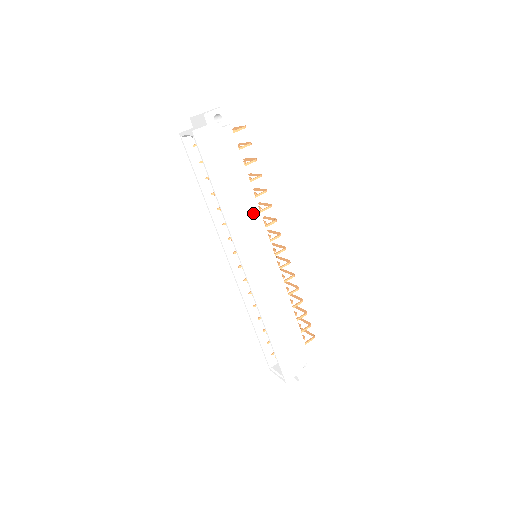
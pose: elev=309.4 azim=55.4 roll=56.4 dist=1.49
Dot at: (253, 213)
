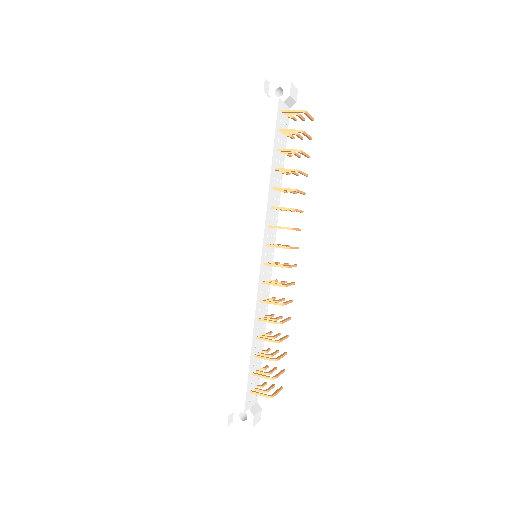
Dot at: (259, 200)
